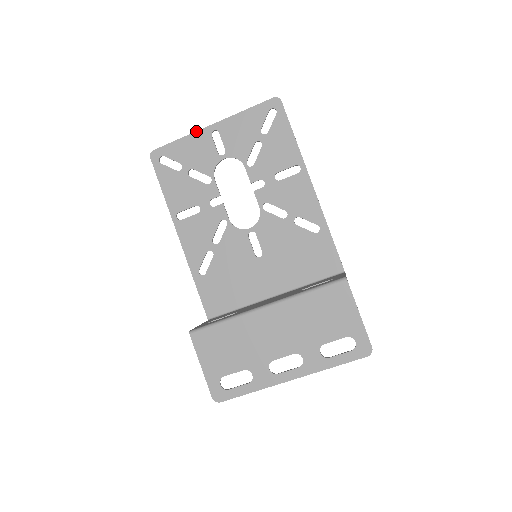
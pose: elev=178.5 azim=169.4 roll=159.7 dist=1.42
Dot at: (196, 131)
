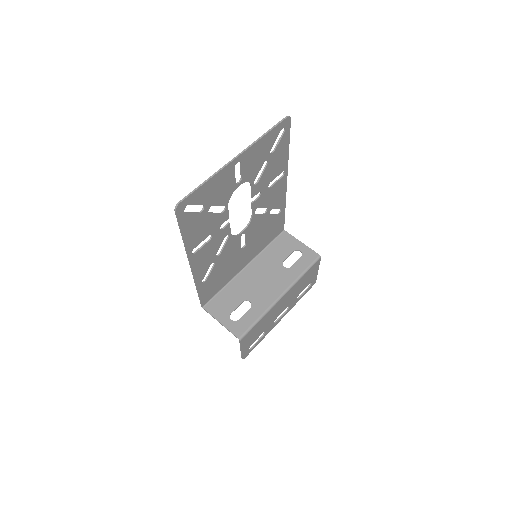
Dot at: (223, 168)
